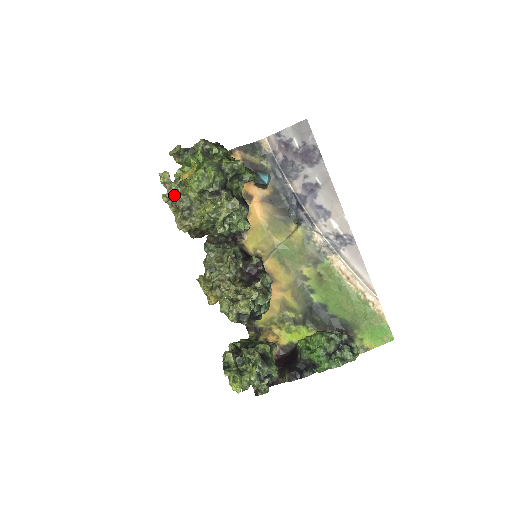
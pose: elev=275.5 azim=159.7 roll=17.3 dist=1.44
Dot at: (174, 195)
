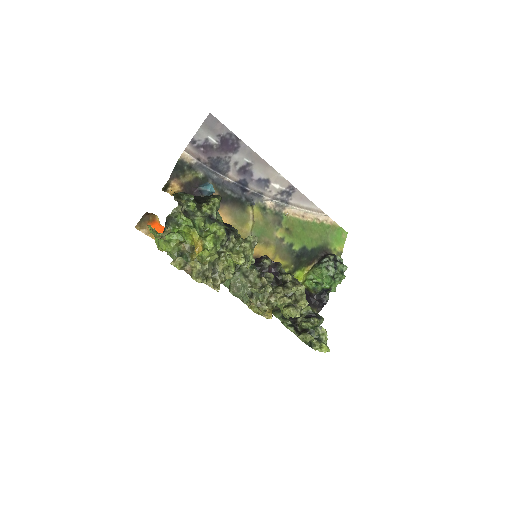
Dot at: (201, 271)
